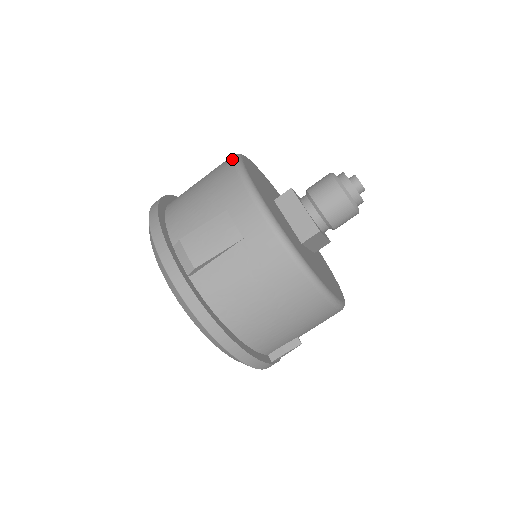
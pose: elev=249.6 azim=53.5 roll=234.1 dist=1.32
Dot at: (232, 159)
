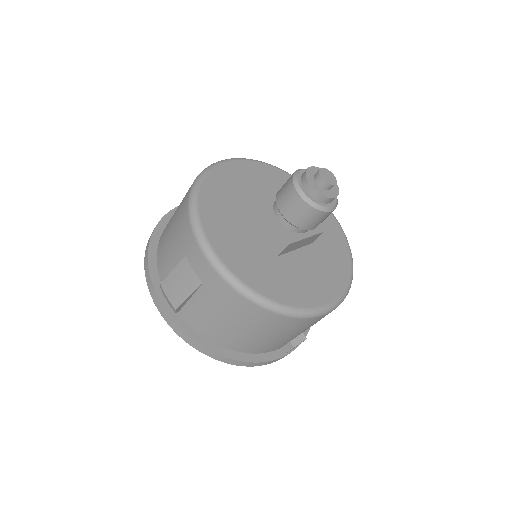
Dot at: (189, 191)
